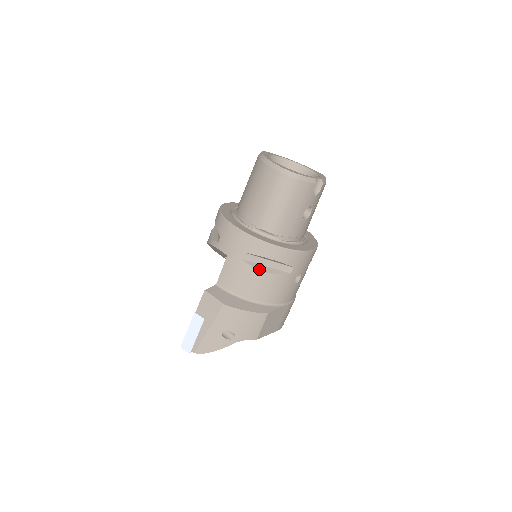
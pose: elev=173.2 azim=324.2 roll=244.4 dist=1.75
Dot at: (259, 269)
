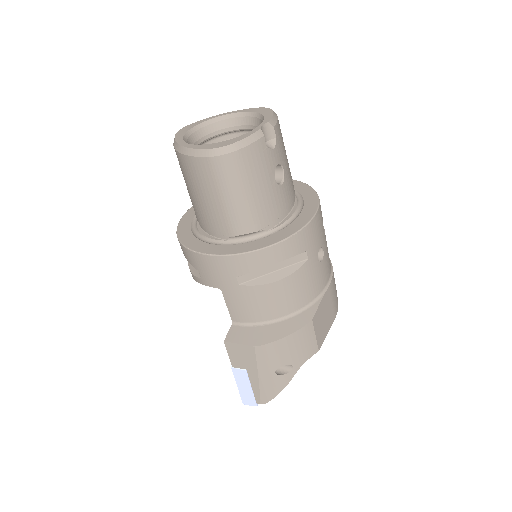
Dot at: (267, 283)
